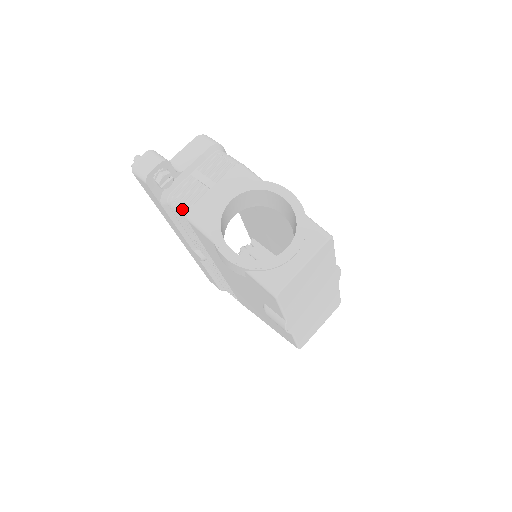
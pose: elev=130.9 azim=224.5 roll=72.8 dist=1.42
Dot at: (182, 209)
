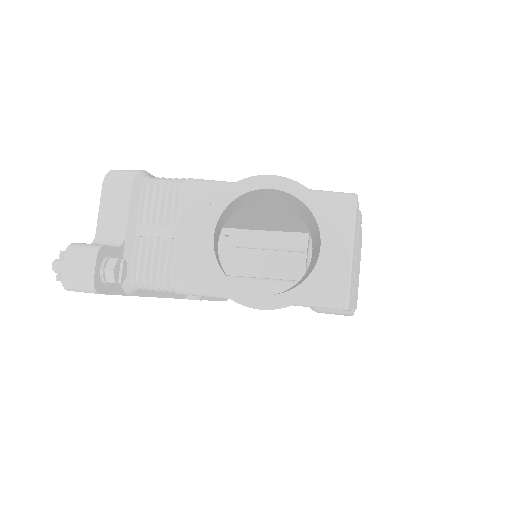
Dot at: (161, 286)
